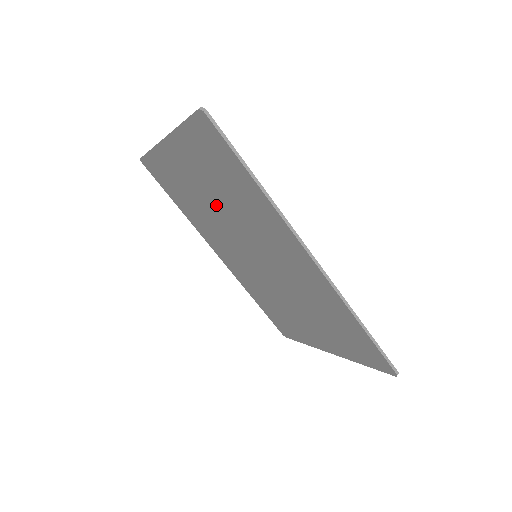
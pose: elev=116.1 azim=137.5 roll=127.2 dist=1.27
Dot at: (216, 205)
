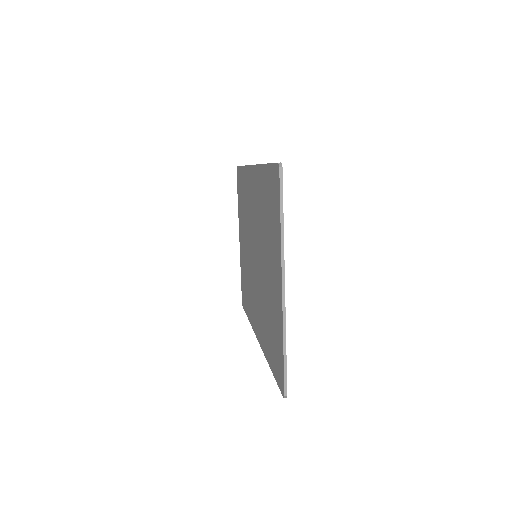
Dot at: occluded
